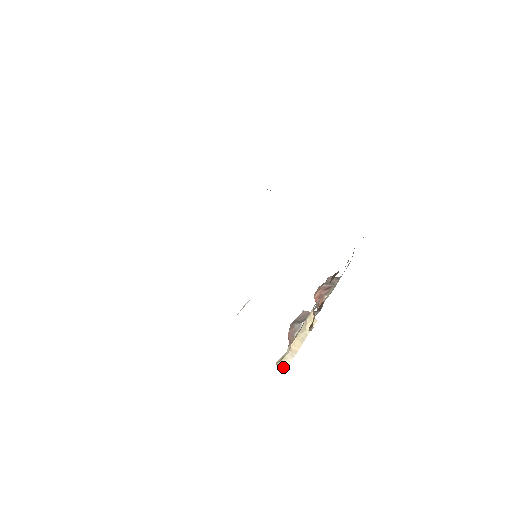
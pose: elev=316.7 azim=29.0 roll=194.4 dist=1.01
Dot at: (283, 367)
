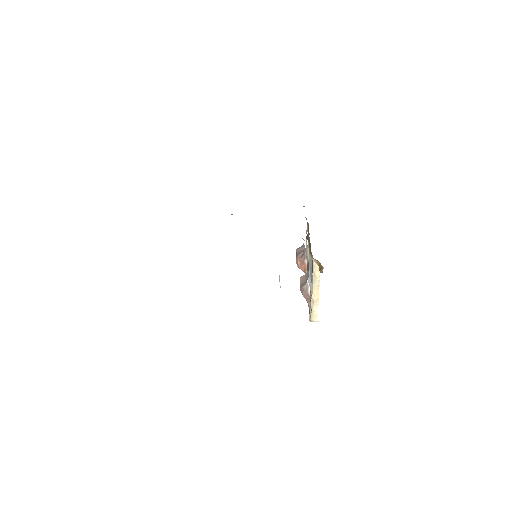
Dot at: (315, 319)
